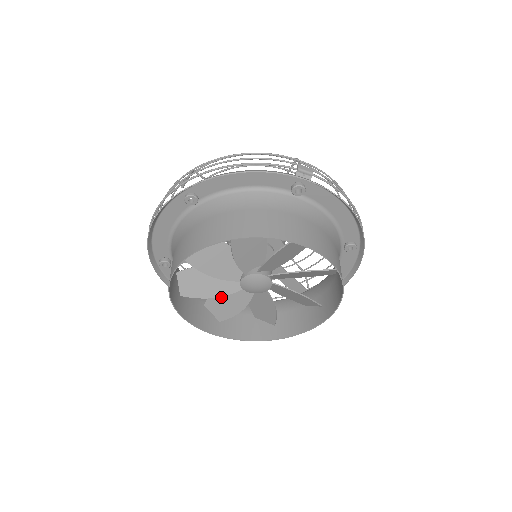
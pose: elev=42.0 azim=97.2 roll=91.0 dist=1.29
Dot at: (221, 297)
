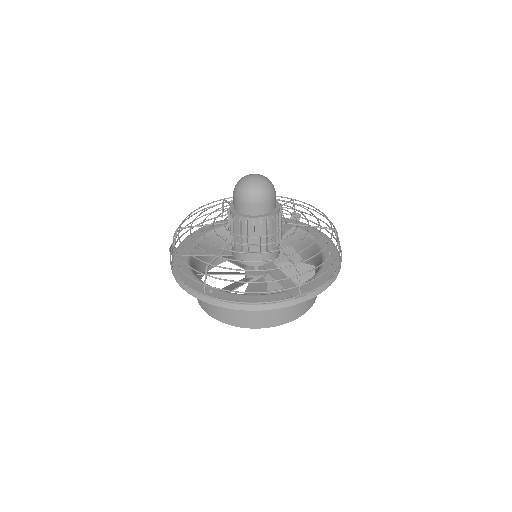
Dot at: occluded
